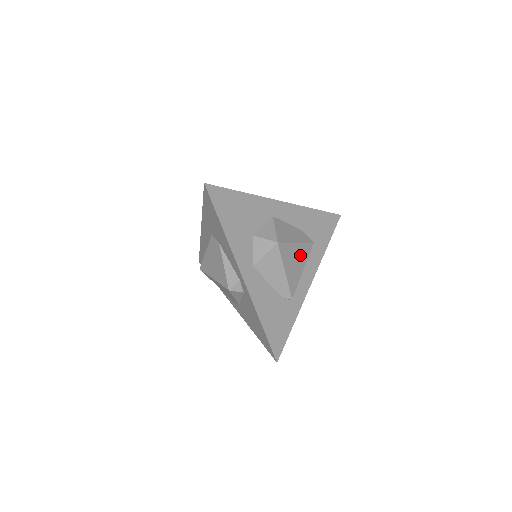
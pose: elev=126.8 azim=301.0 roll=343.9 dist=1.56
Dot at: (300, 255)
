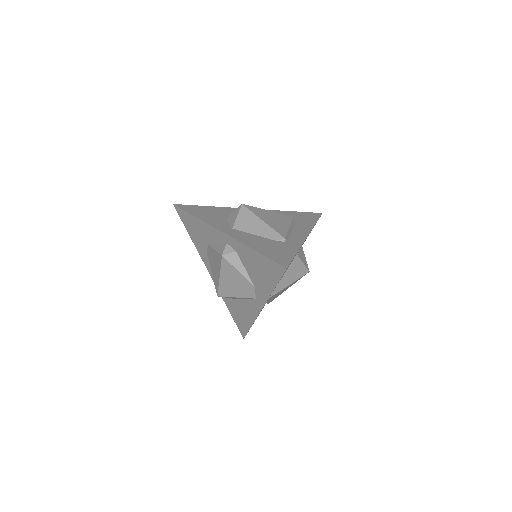
Dot at: (278, 218)
